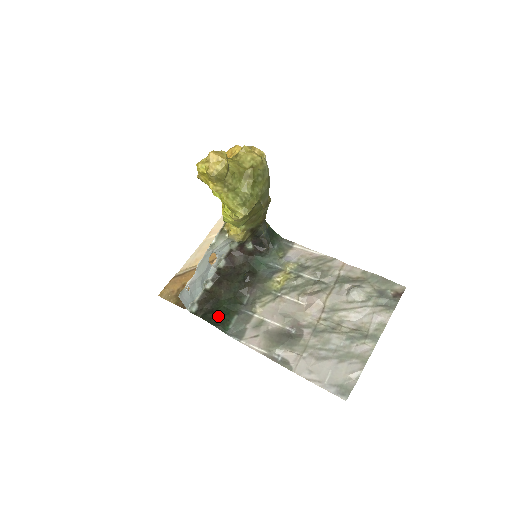
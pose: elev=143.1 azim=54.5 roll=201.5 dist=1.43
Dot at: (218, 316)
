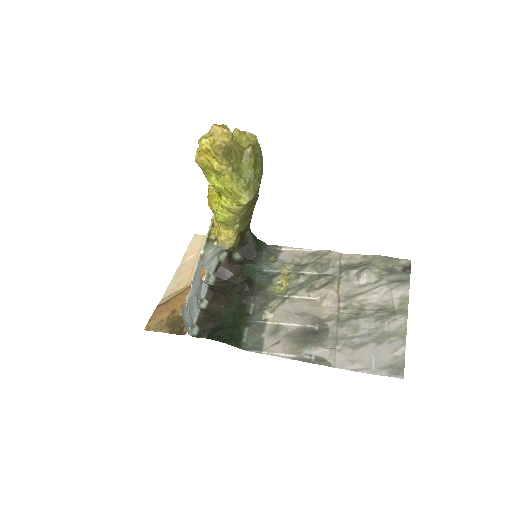
Dot at: (227, 332)
